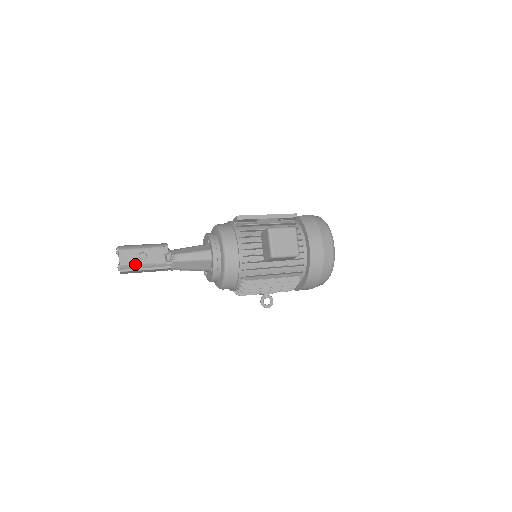
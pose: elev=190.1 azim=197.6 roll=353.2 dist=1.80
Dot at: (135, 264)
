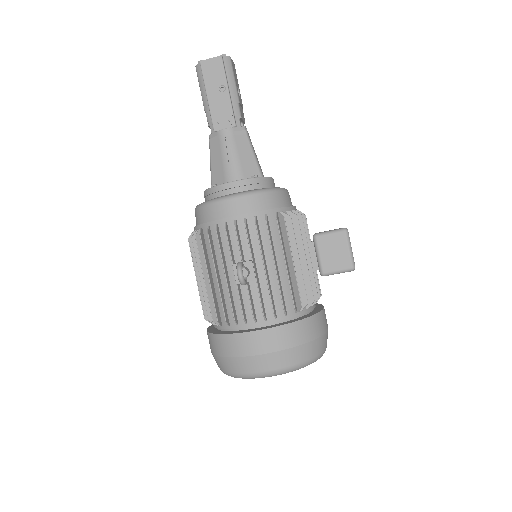
Dot at: (234, 77)
